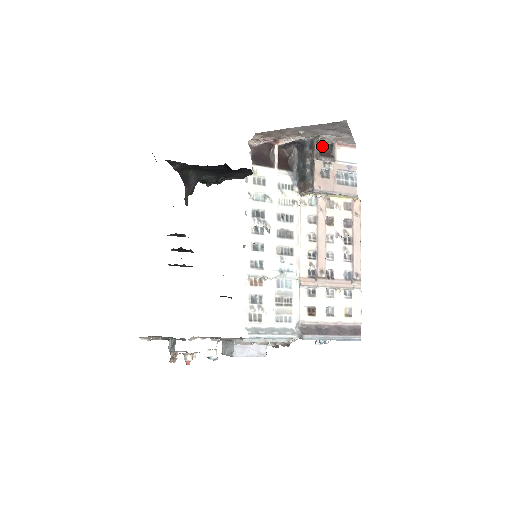
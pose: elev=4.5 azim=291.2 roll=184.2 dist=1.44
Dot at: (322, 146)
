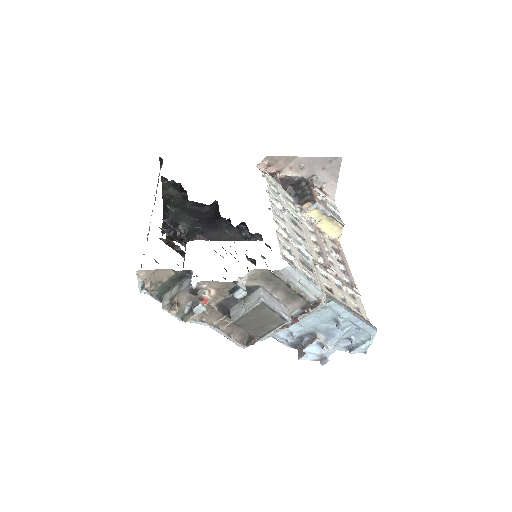
Dot at: occluded
